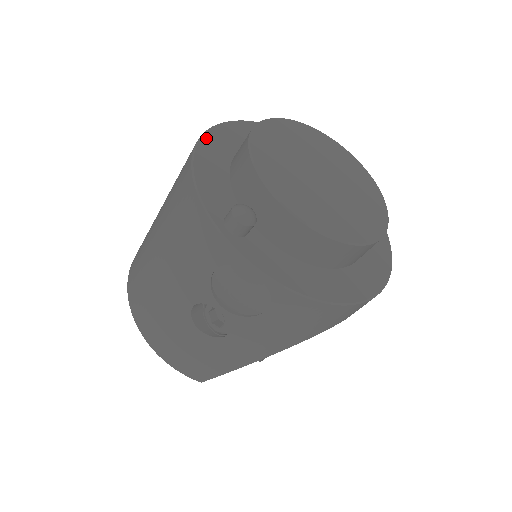
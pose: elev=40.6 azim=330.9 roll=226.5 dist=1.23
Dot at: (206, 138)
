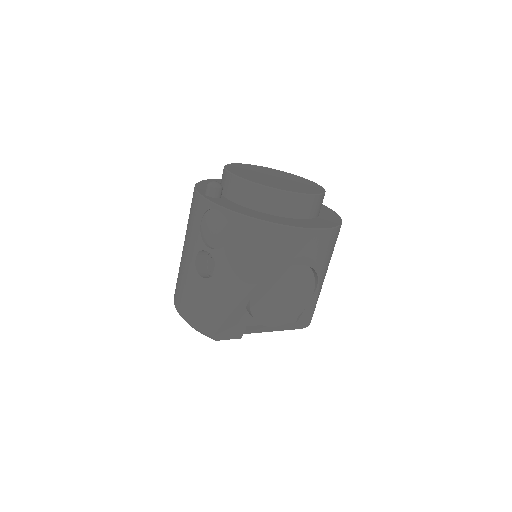
Dot at: (213, 180)
